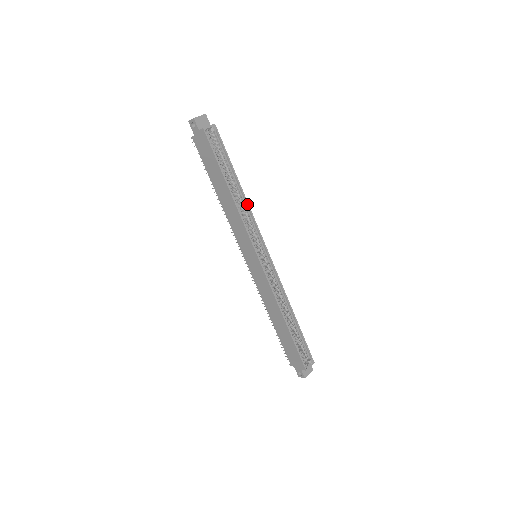
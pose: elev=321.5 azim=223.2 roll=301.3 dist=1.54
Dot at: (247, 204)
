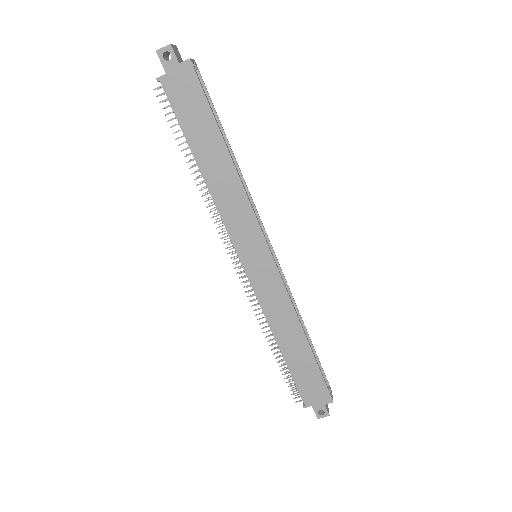
Dot at: (243, 179)
